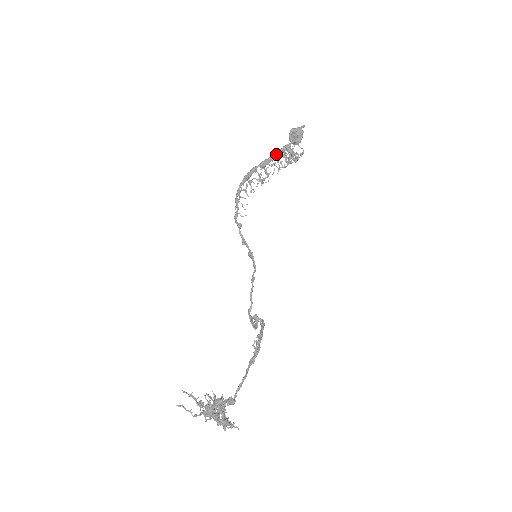
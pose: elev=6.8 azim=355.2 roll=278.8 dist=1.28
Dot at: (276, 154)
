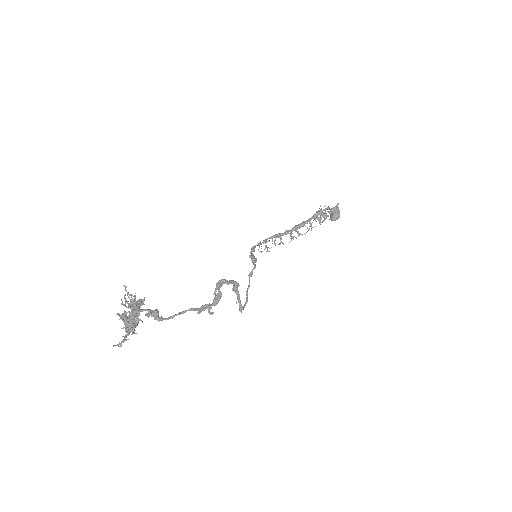
Dot at: occluded
